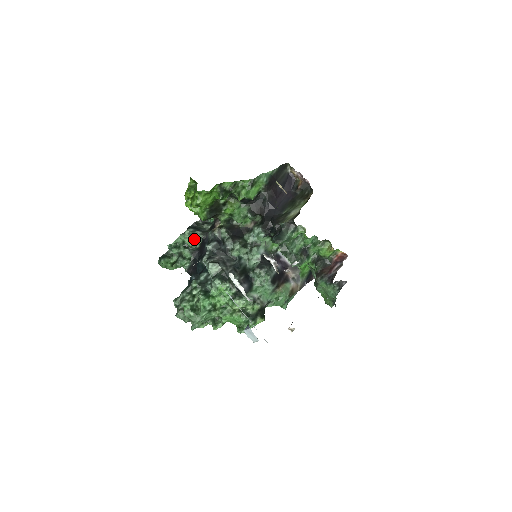
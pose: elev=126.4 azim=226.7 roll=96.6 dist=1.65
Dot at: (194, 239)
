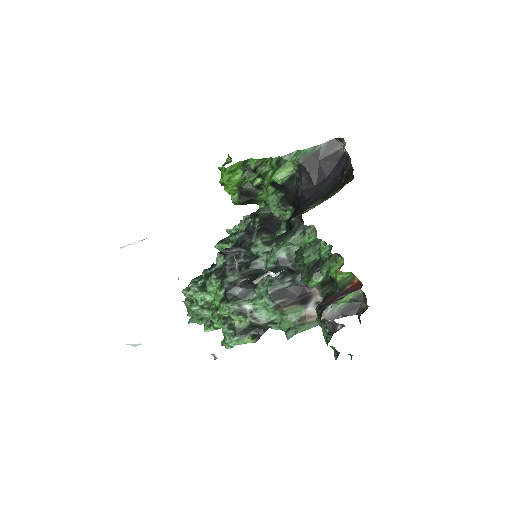
Dot at: occluded
